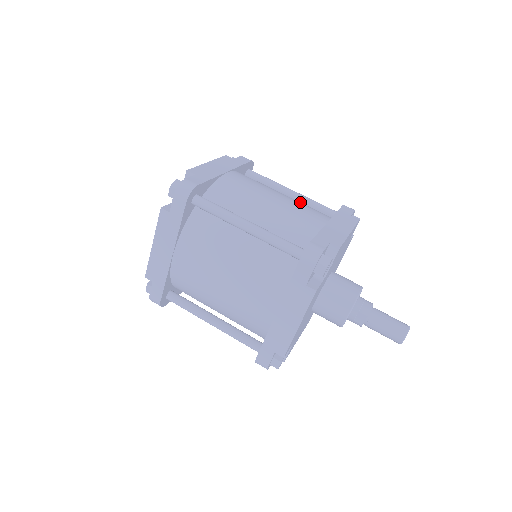
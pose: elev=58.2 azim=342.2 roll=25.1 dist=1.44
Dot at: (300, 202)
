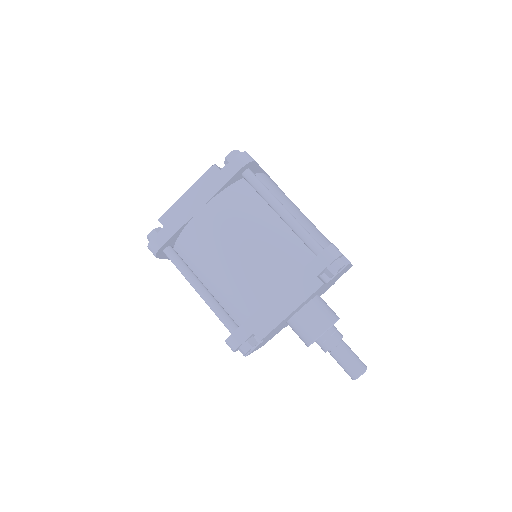
Dot at: occluded
